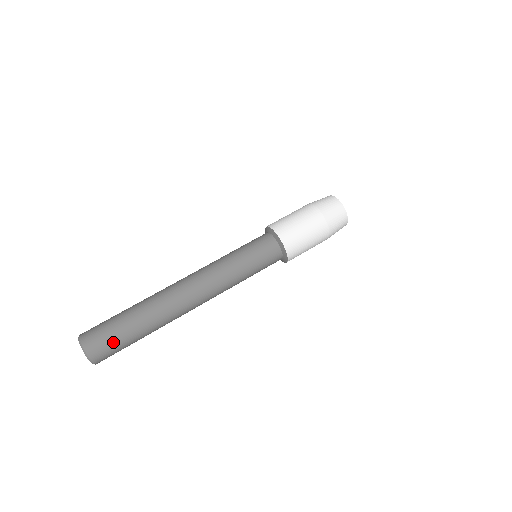
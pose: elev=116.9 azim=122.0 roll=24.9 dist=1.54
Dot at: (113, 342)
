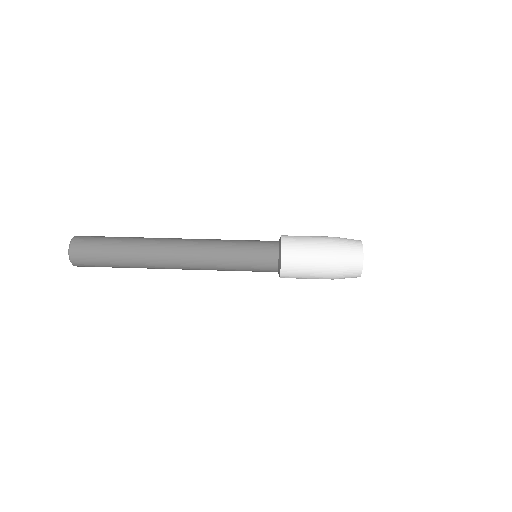
Dot at: (95, 244)
